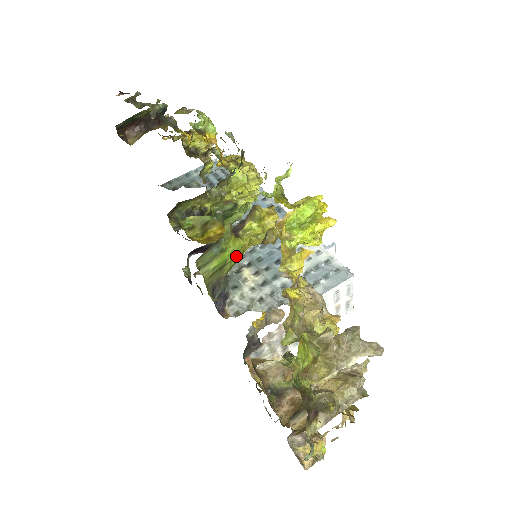
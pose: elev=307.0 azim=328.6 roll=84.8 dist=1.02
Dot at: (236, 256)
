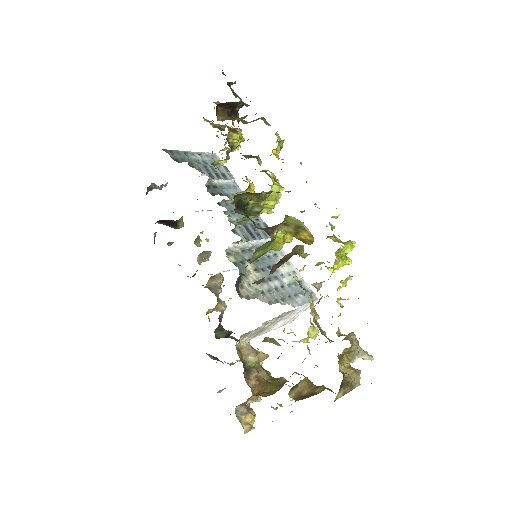
Dot at: (265, 253)
